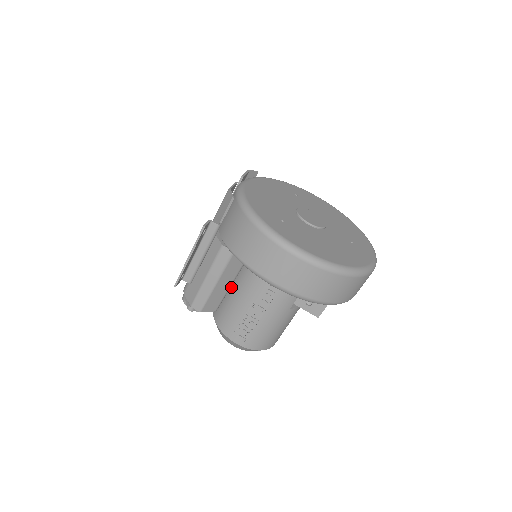
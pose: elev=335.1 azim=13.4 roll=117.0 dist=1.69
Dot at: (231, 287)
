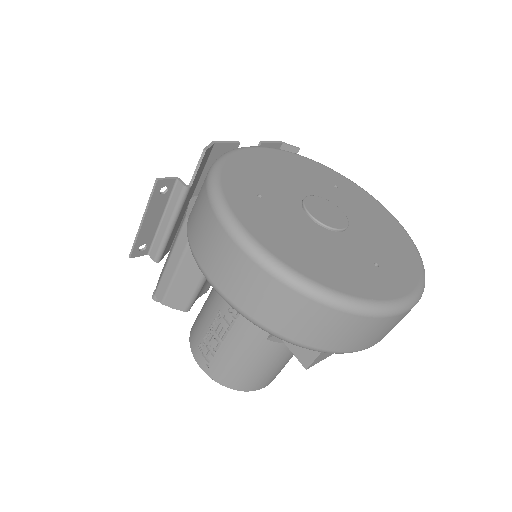
Dot at: occluded
